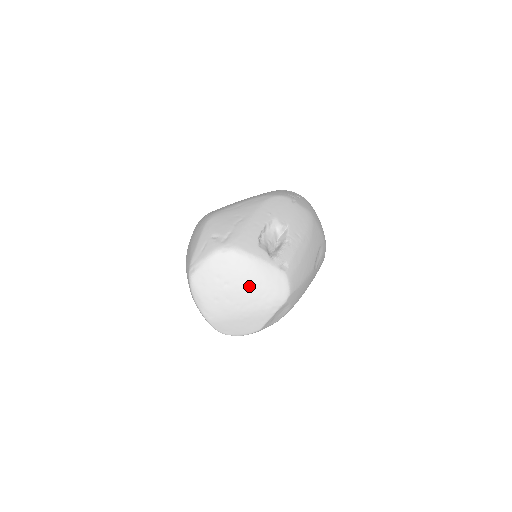
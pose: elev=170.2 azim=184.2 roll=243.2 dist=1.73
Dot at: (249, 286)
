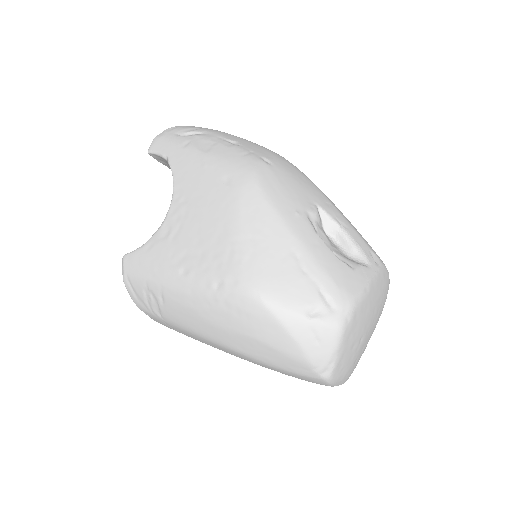
Dot at: (374, 315)
